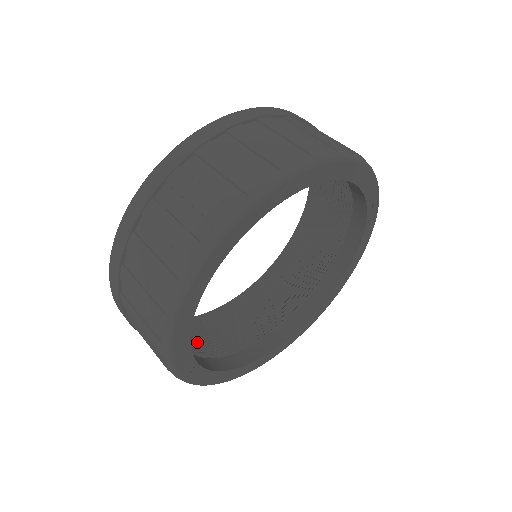
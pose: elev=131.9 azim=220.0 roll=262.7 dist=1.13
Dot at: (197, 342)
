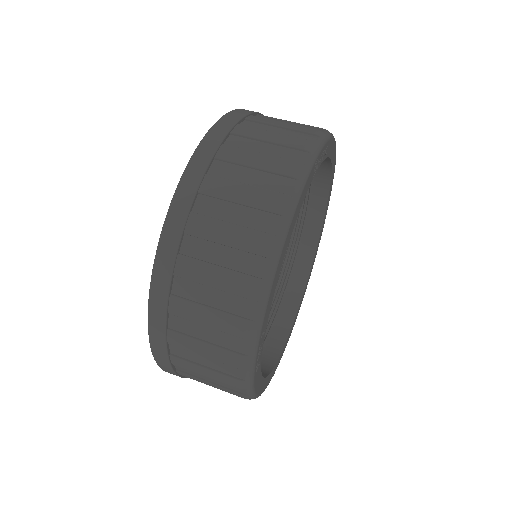
Dot at: occluded
